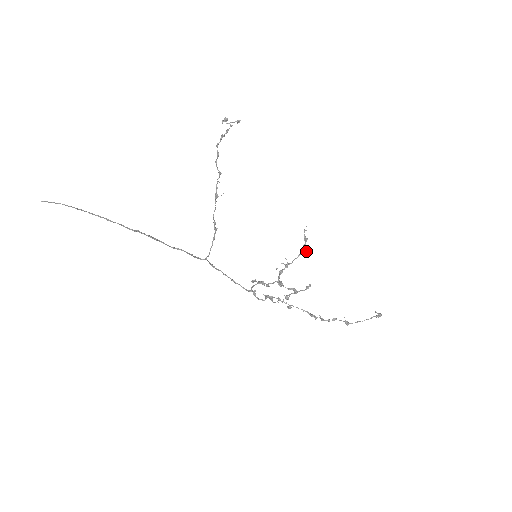
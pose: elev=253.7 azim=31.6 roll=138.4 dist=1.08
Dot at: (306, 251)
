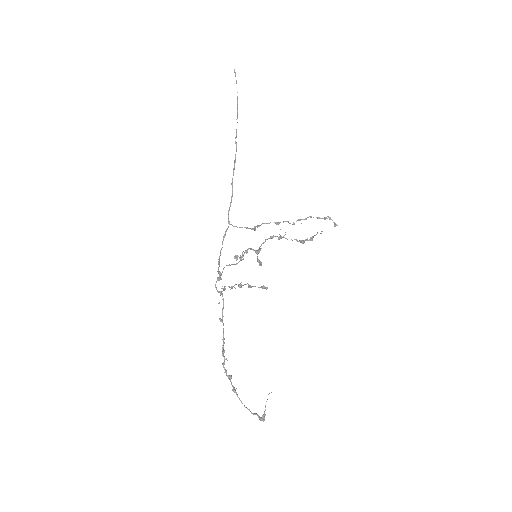
Dot at: (303, 242)
